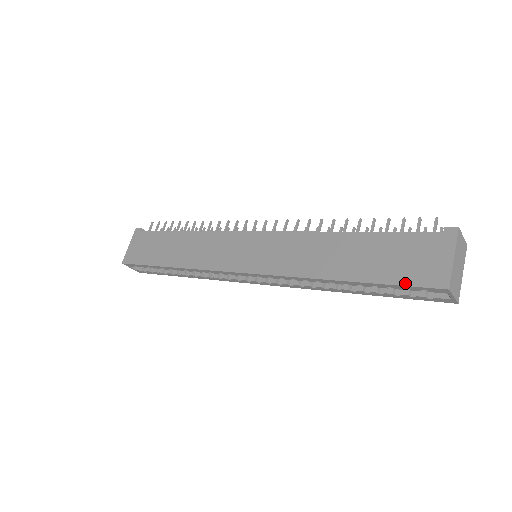
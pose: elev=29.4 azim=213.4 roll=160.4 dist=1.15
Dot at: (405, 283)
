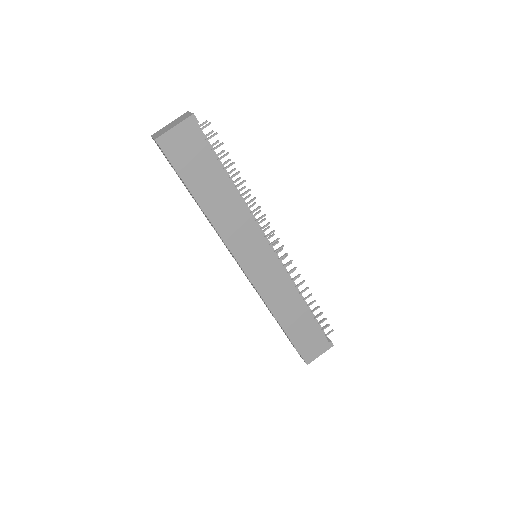
Dot at: (300, 351)
